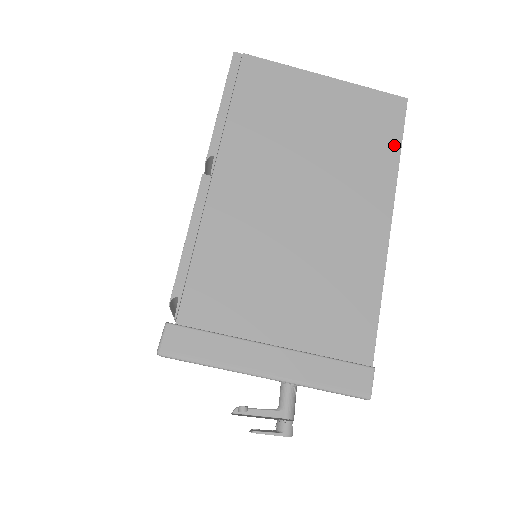
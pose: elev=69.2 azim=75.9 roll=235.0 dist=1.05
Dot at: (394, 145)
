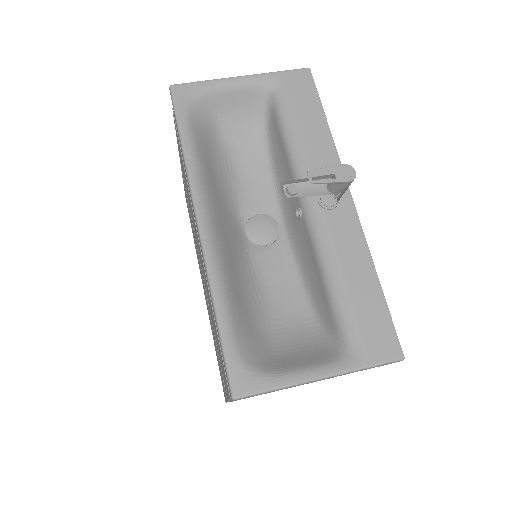
Dot at: occluded
